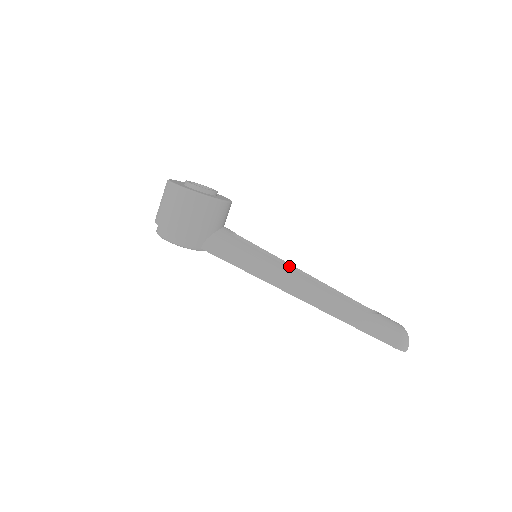
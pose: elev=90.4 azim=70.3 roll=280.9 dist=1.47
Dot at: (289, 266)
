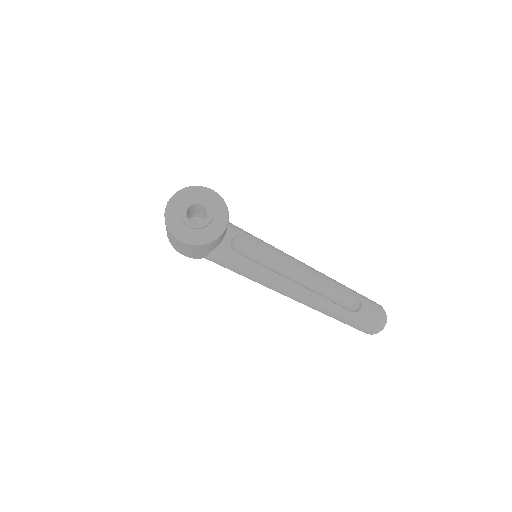
Dot at: (287, 262)
